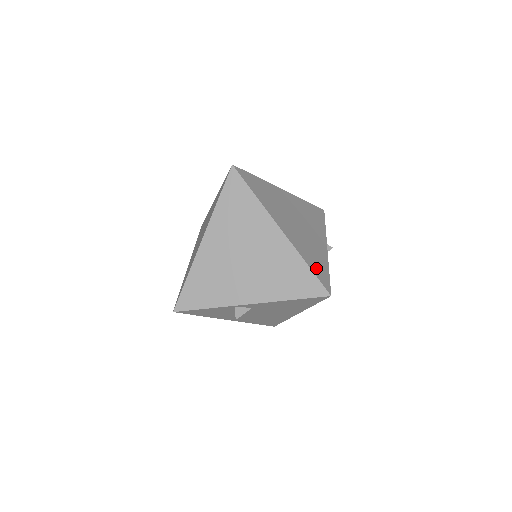
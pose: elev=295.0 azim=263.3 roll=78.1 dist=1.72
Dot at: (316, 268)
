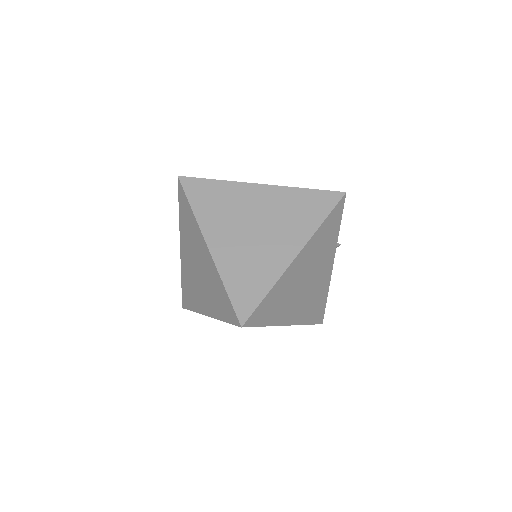
Dot at: (315, 315)
